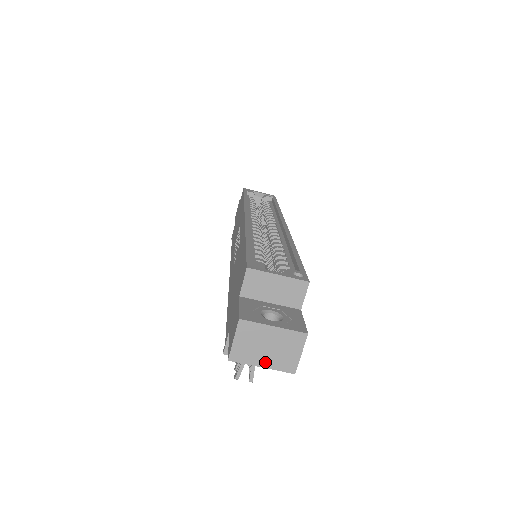
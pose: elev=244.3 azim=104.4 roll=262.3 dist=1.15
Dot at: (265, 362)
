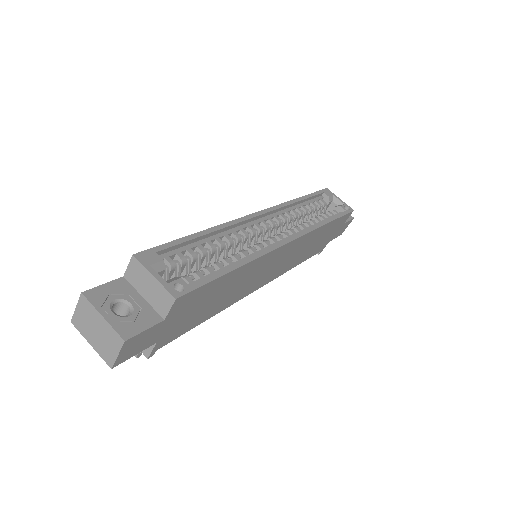
Dot at: (93, 342)
